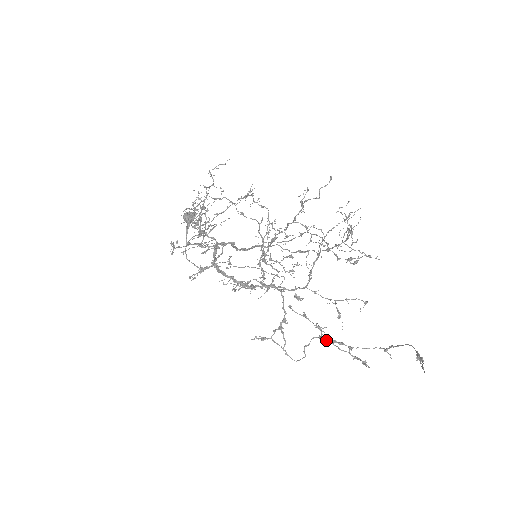
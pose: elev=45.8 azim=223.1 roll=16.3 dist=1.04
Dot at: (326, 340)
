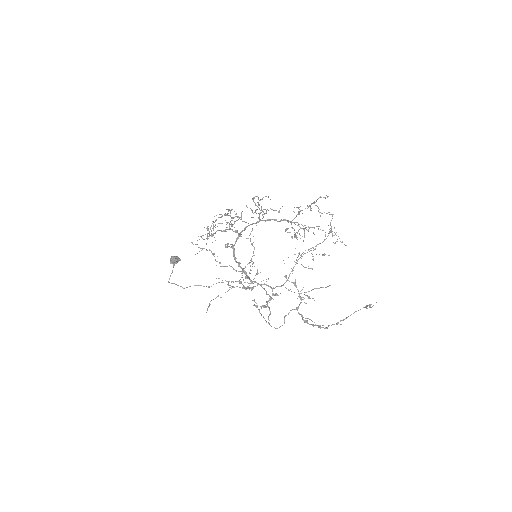
Dot at: (299, 313)
